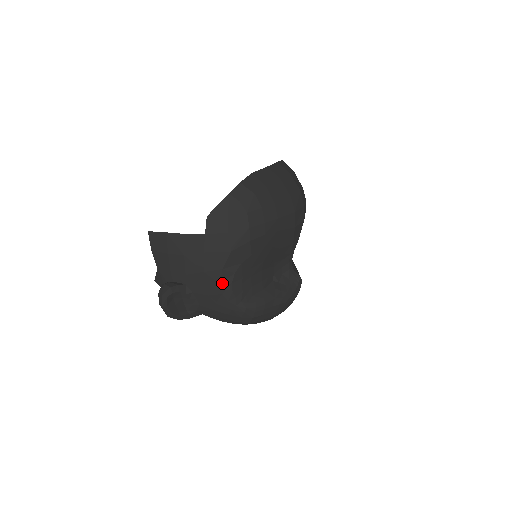
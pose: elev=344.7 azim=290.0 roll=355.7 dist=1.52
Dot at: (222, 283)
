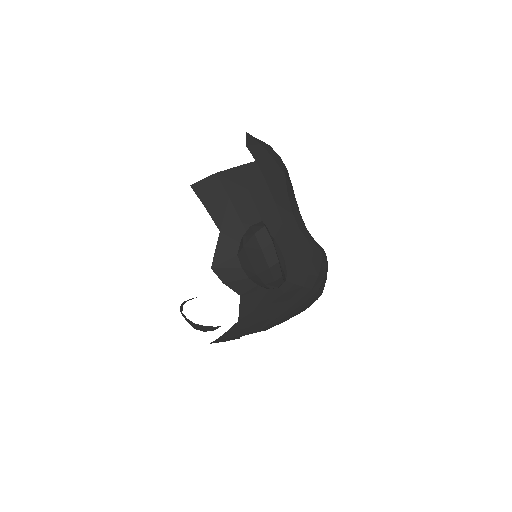
Dot at: (294, 214)
